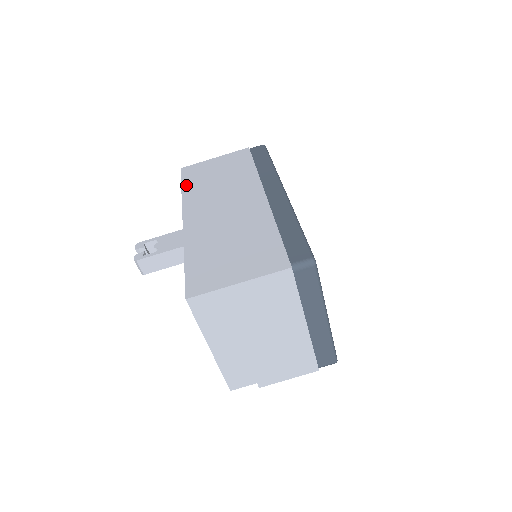
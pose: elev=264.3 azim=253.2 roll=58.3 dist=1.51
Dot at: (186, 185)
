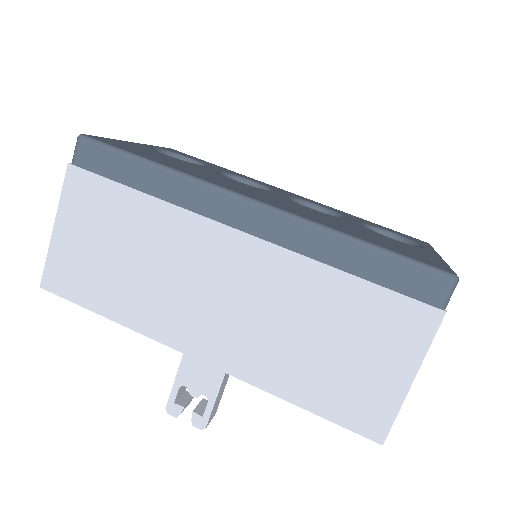
Dot at: (103, 308)
